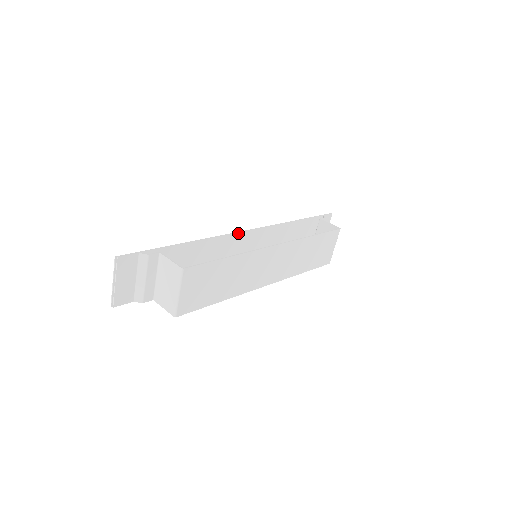
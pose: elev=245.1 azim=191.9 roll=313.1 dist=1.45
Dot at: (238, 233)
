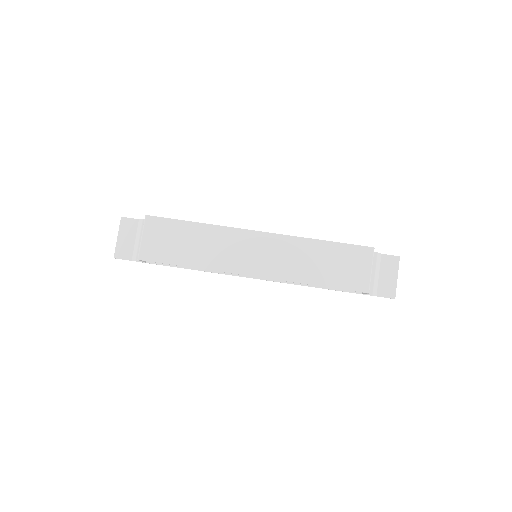
Dot at: occluded
